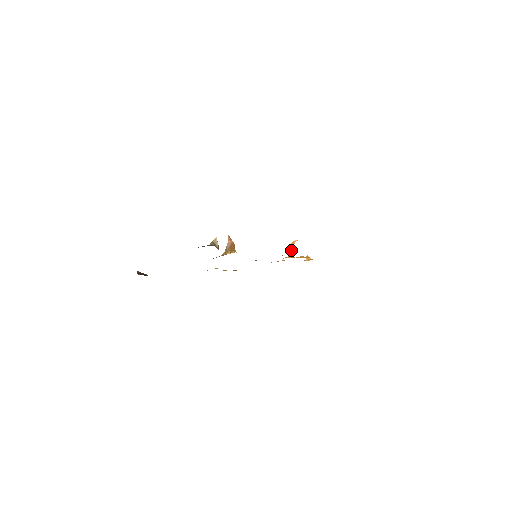
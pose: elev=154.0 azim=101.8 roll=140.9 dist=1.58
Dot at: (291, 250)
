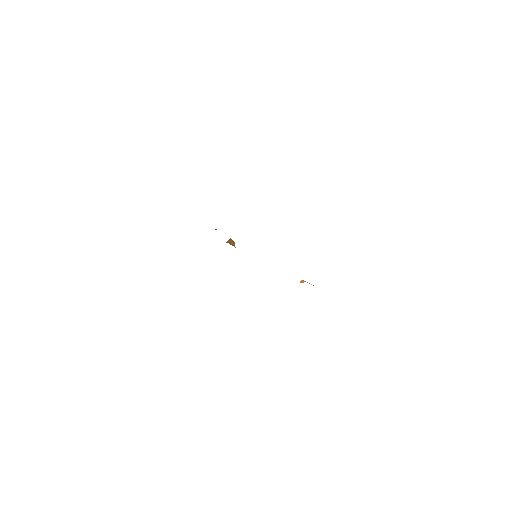
Dot at: (301, 282)
